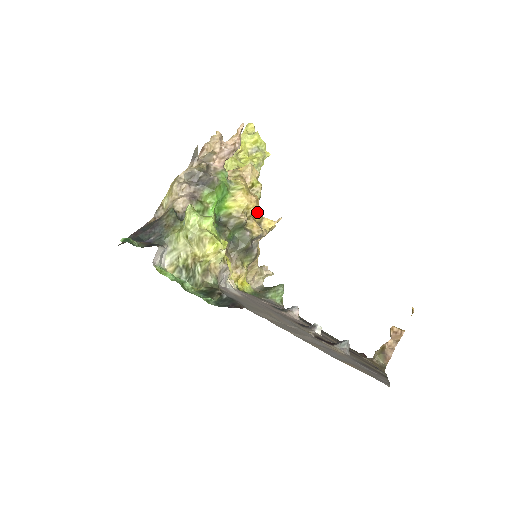
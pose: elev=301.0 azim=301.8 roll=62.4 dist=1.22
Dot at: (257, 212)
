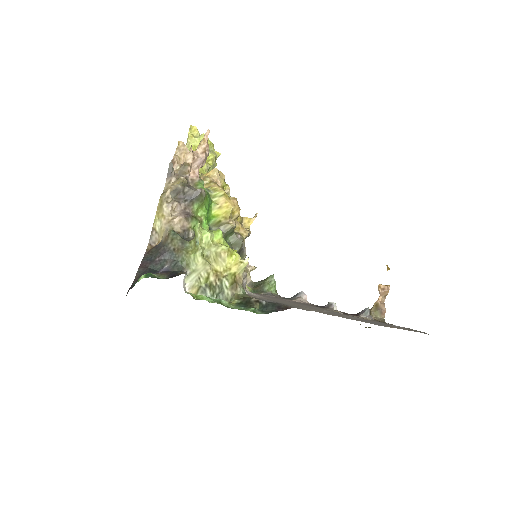
Dot at: occluded
